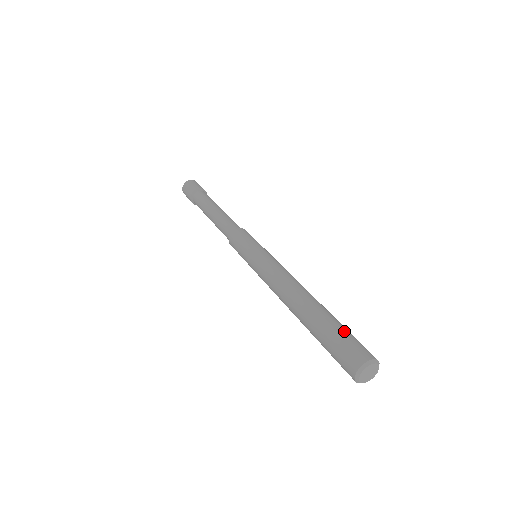
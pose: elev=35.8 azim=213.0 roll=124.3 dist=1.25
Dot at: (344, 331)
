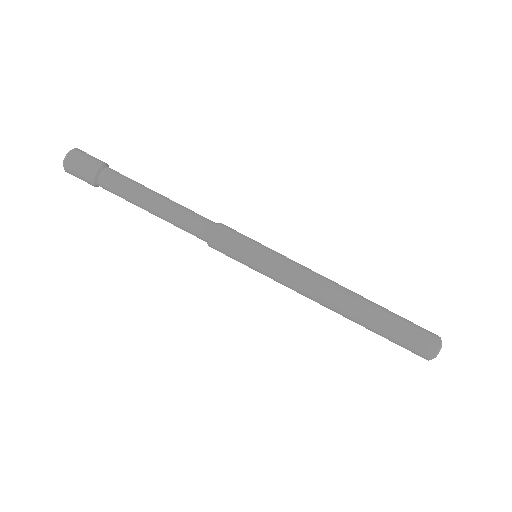
Dot at: (406, 325)
